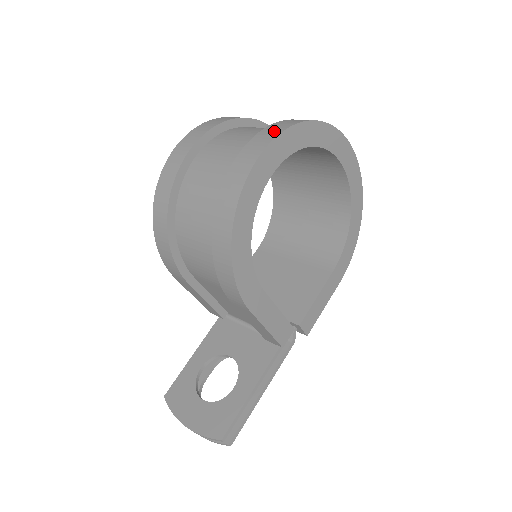
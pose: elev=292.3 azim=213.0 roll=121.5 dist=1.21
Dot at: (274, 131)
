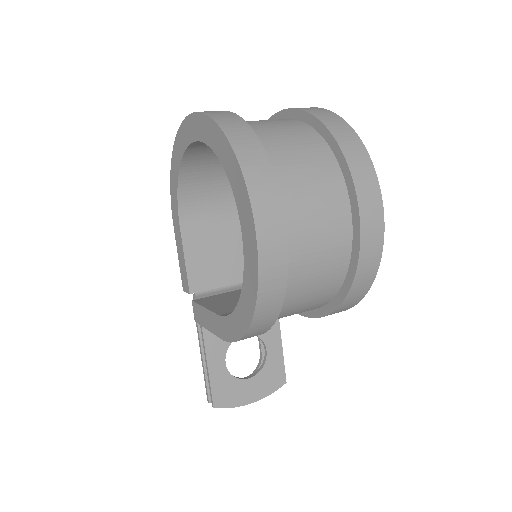
Dot at: (370, 181)
